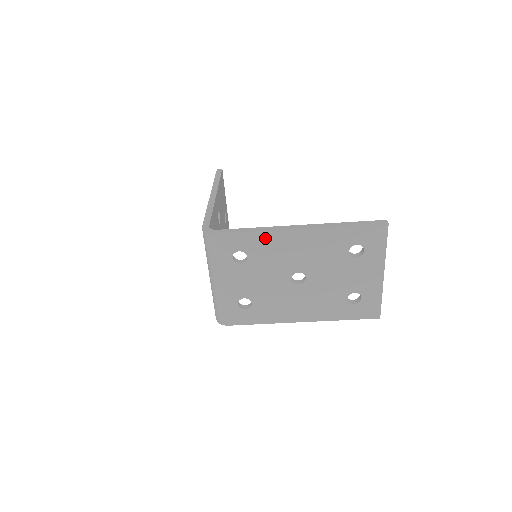
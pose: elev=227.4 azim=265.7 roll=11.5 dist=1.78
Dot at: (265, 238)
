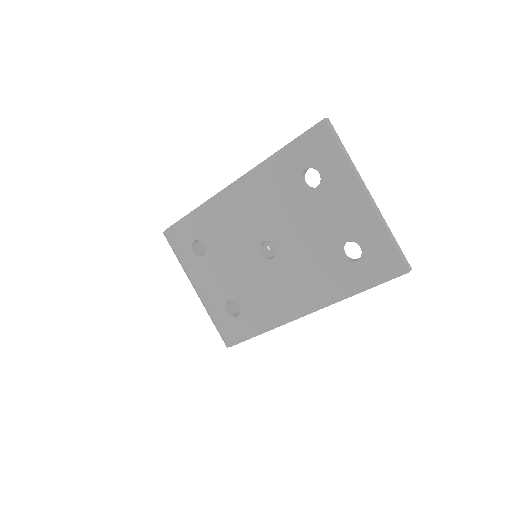
Dot at: (209, 212)
